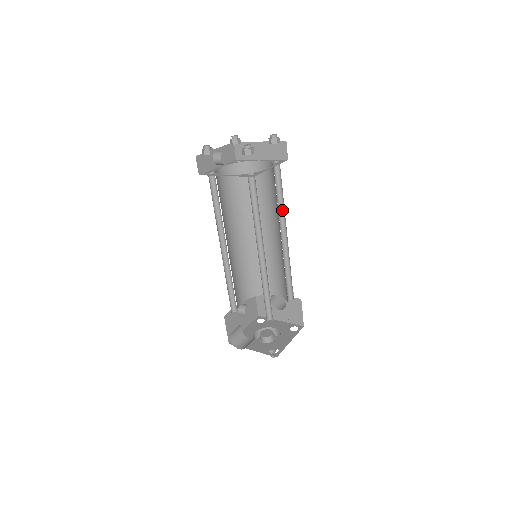
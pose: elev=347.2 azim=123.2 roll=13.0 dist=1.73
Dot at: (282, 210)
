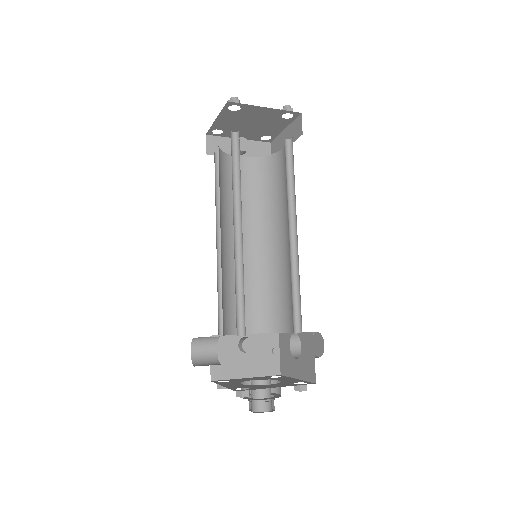
Dot at: (294, 199)
